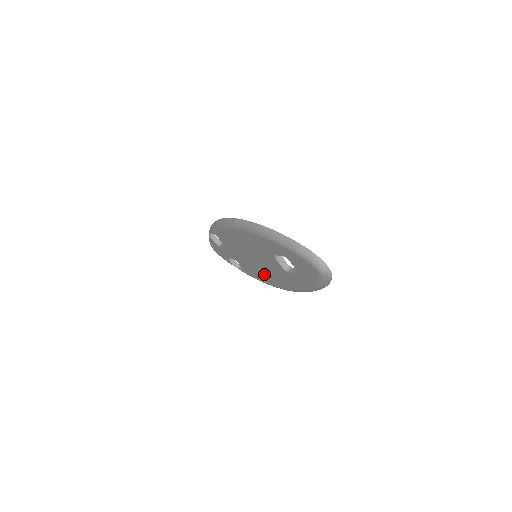
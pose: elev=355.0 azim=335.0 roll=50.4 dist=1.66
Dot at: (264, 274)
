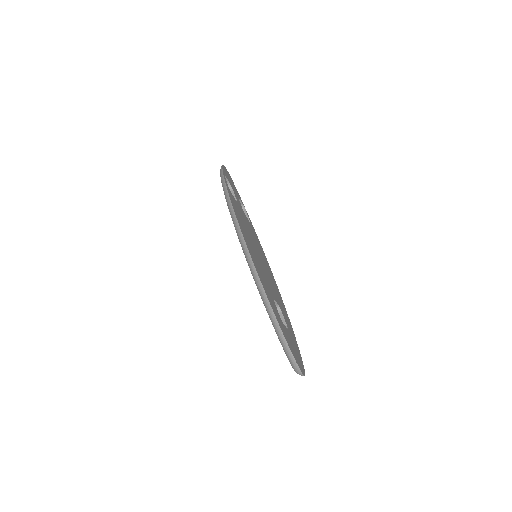
Dot at: occluded
